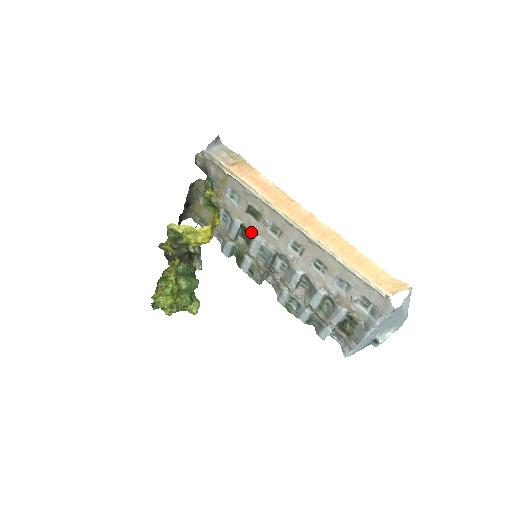
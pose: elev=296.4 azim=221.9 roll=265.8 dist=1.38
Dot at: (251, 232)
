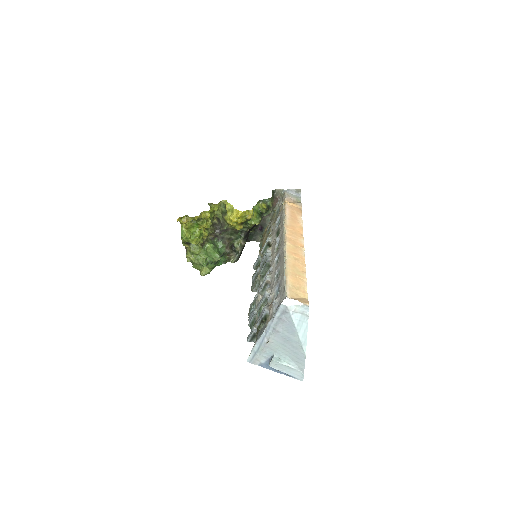
Dot at: (269, 247)
